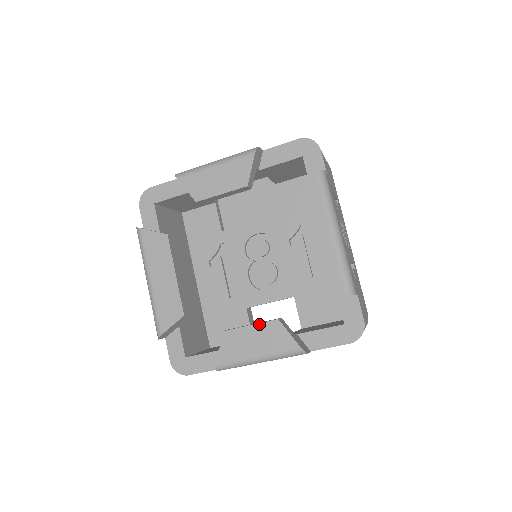
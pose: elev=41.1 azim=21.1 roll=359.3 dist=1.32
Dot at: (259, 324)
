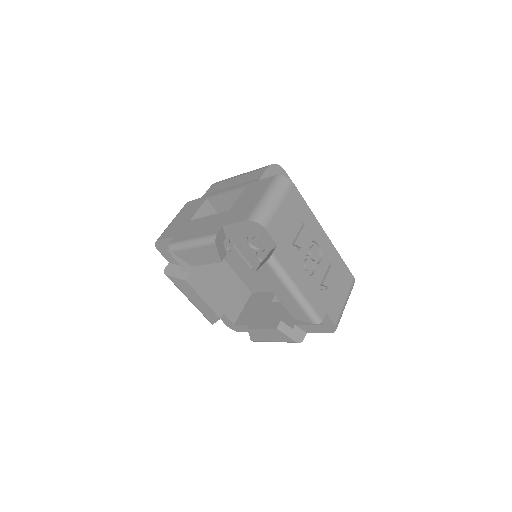
Dot at: (266, 329)
